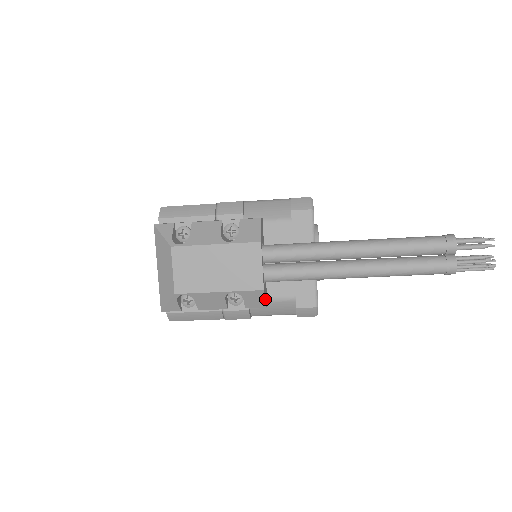
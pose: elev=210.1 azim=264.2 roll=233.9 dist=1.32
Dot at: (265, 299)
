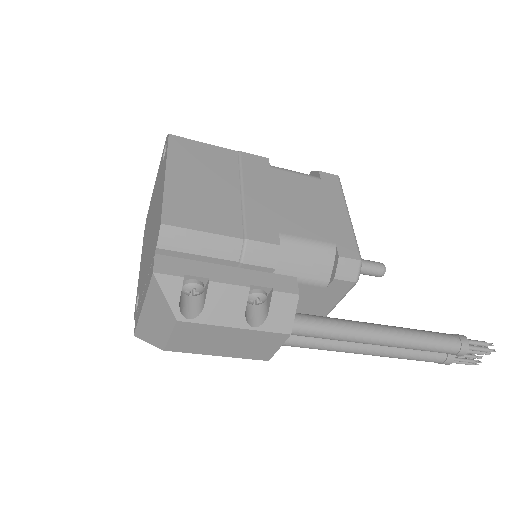
Dot at: occluded
